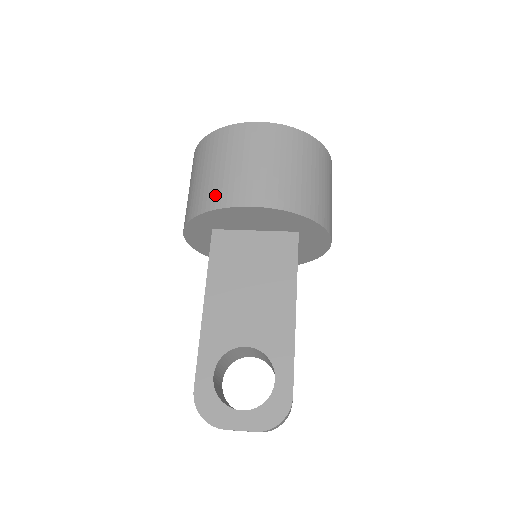
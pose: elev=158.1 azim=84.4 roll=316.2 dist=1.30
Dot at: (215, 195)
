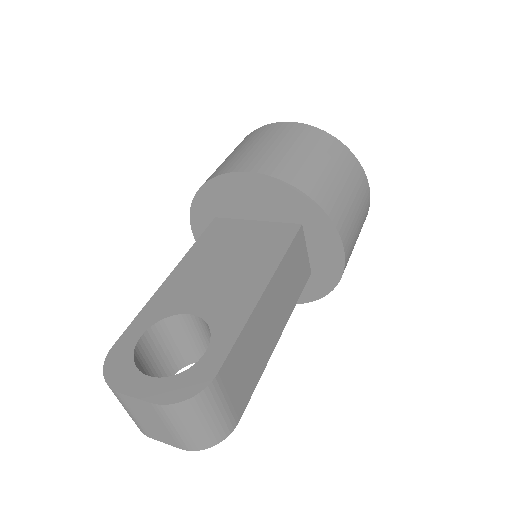
Dot at: (218, 170)
